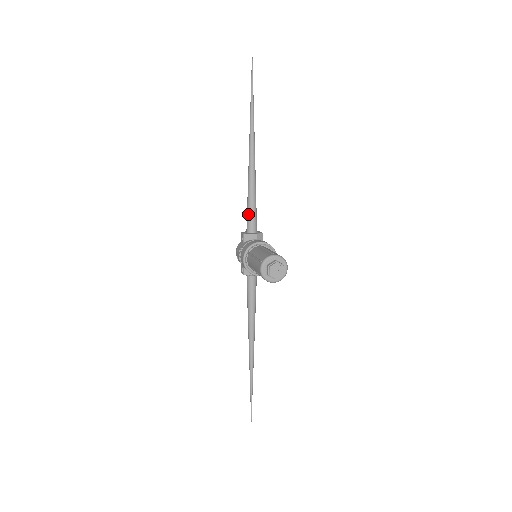
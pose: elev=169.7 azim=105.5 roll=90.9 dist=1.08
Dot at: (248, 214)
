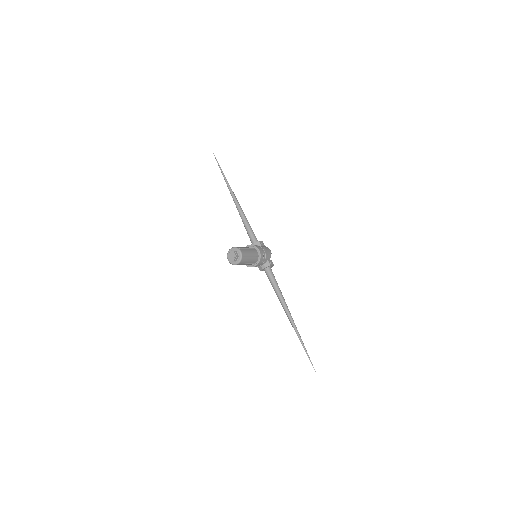
Dot at: (248, 235)
